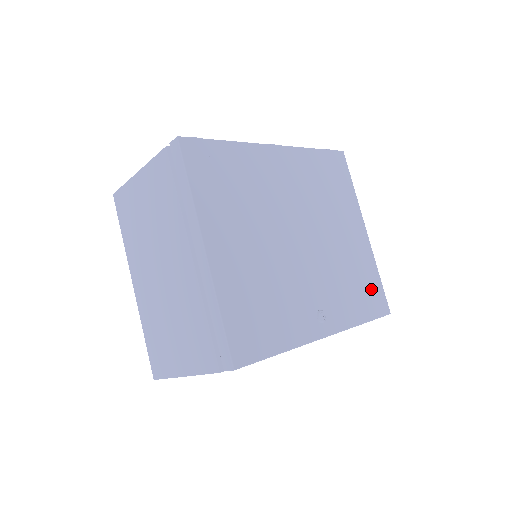
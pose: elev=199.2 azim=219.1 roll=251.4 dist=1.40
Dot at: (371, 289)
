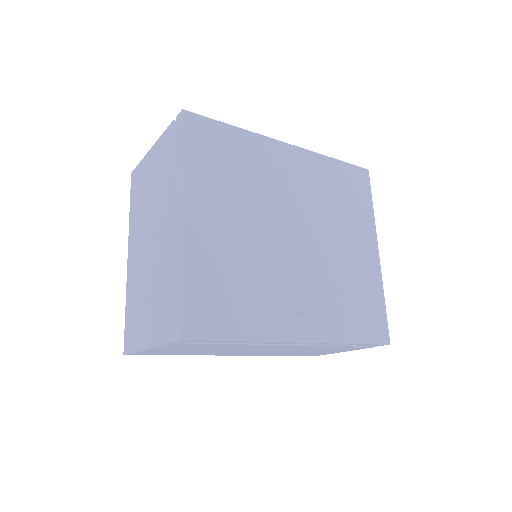
Dot at: (371, 311)
